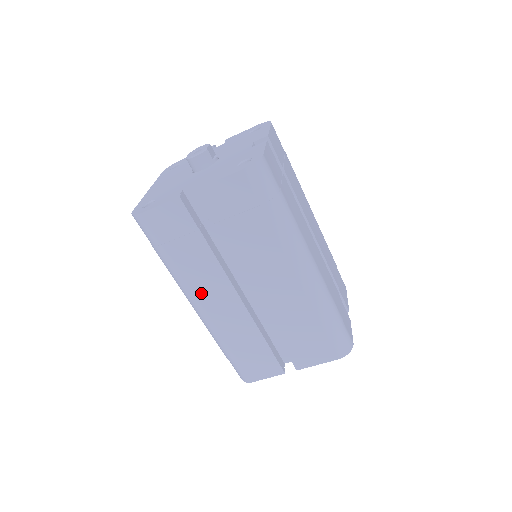
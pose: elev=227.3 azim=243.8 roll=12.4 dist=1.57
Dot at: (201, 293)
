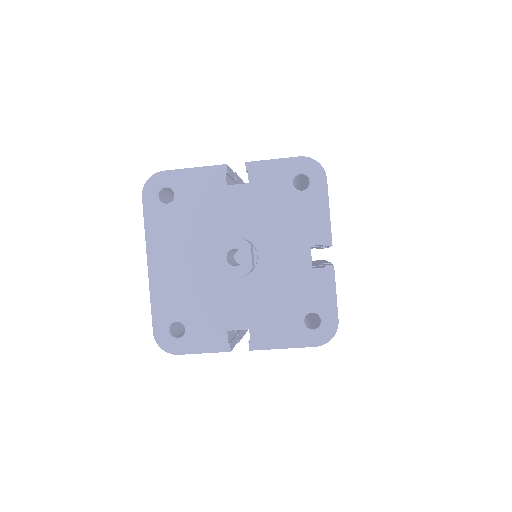
Dot at: occluded
